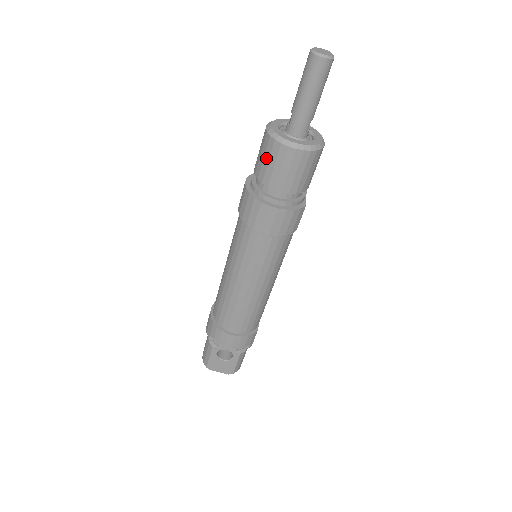
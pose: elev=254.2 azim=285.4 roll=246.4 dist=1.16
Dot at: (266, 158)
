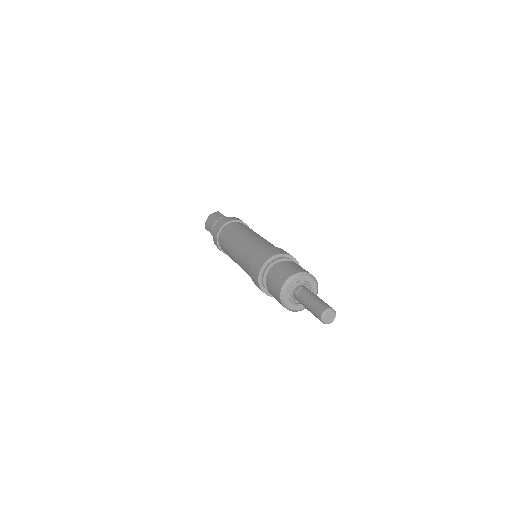
Dot at: (273, 290)
